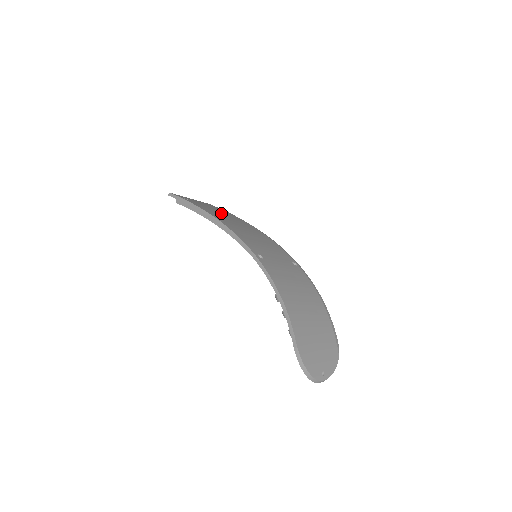
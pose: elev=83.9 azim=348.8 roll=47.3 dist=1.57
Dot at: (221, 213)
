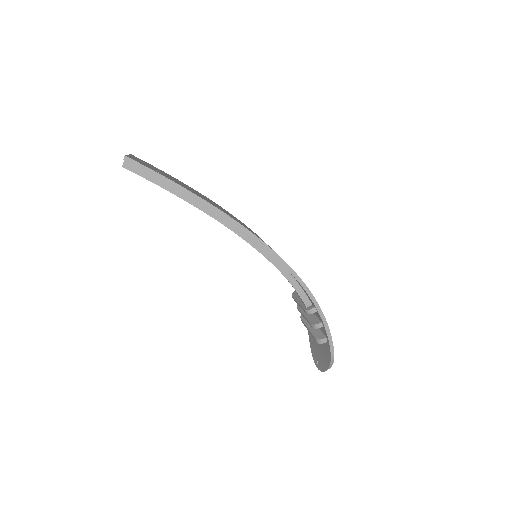
Dot at: (199, 194)
